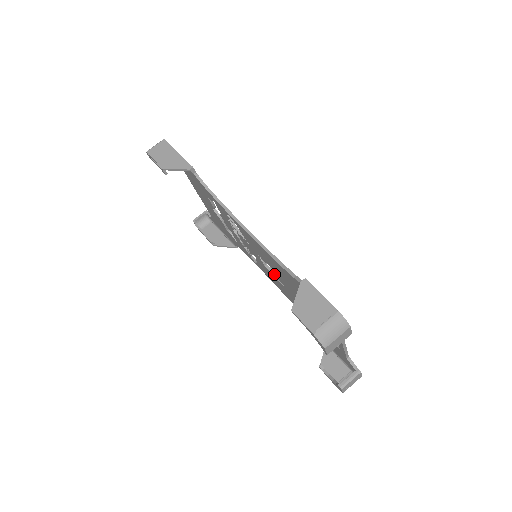
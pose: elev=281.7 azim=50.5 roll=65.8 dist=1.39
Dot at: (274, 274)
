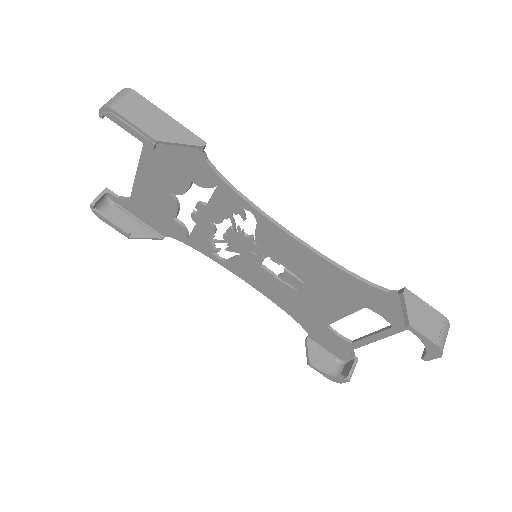
Dot at: (282, 276)
